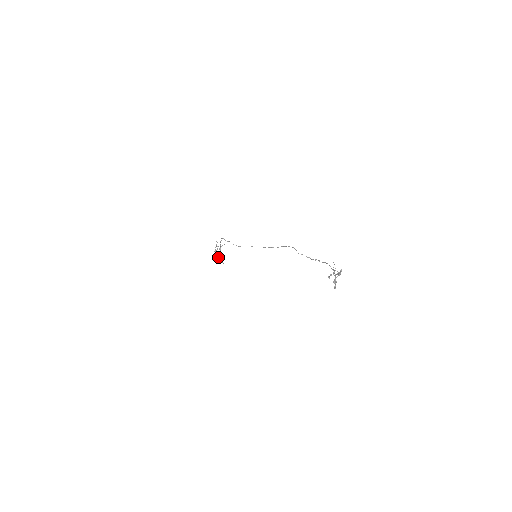
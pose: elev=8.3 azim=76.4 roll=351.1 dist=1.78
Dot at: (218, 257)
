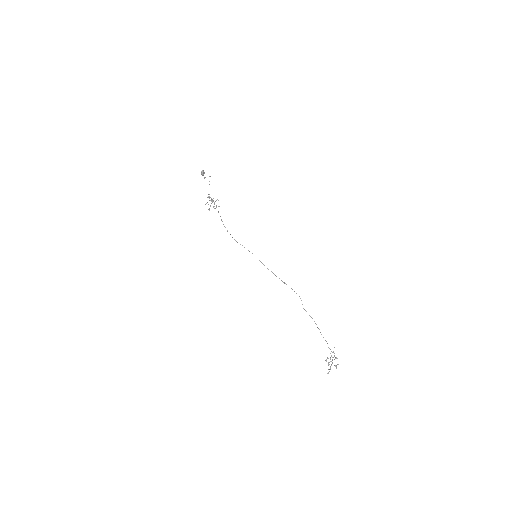
Dot at: occluded
